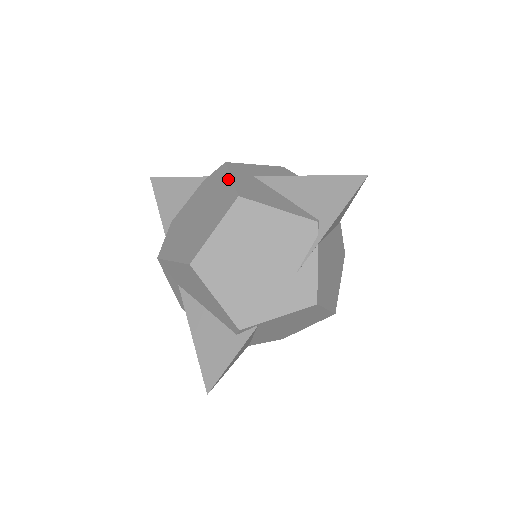
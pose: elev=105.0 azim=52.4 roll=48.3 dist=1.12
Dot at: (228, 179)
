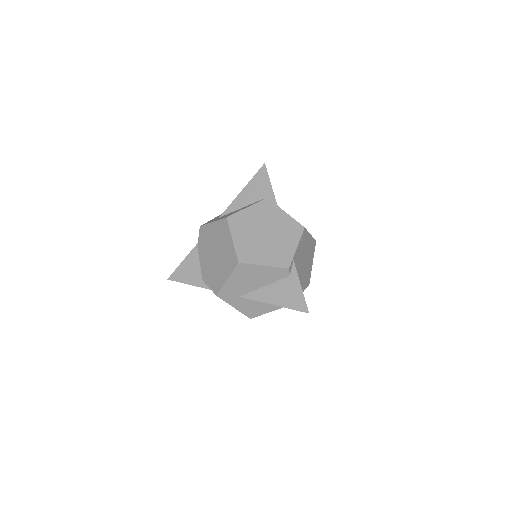
Dot at: (211, 225)
